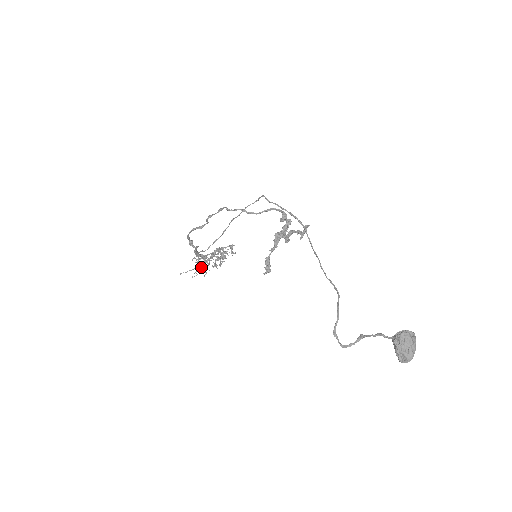
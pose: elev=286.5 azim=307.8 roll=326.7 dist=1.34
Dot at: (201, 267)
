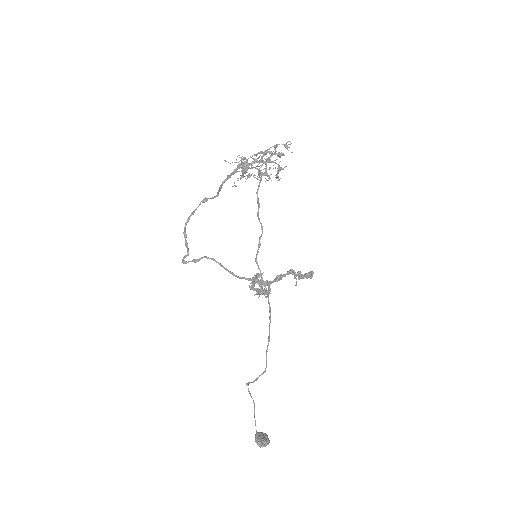
Dot at: (234, 185)
